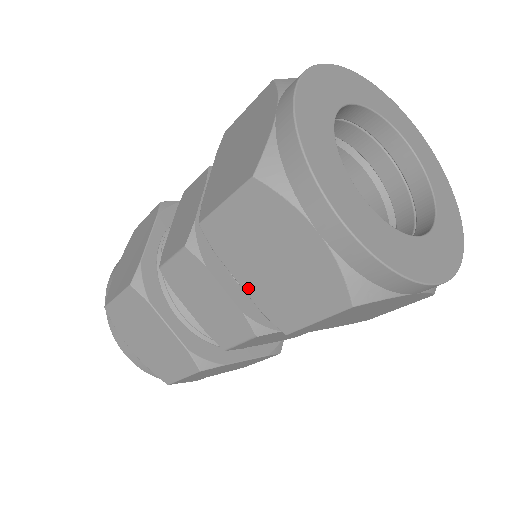
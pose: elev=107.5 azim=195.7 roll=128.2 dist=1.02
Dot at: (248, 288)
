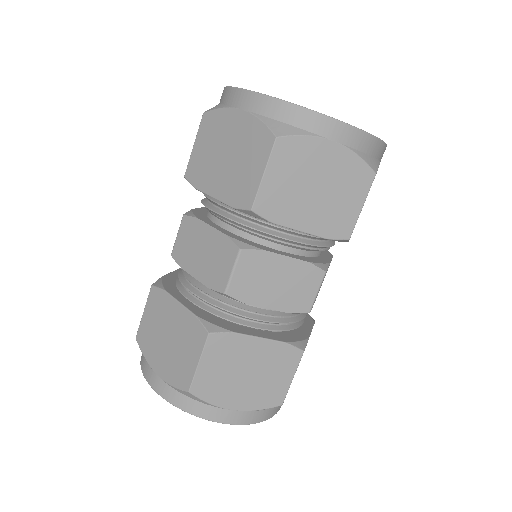
Dot at: (219, 195)
